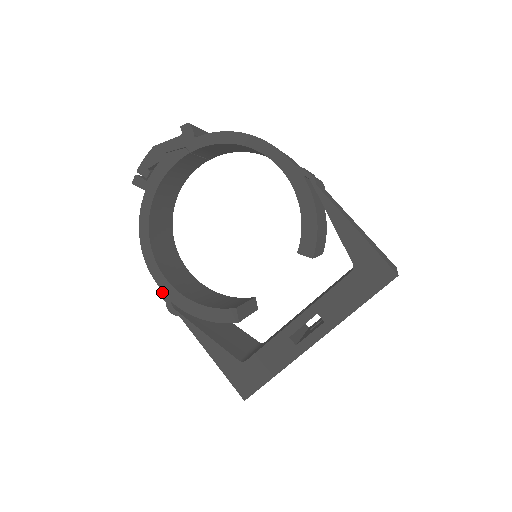
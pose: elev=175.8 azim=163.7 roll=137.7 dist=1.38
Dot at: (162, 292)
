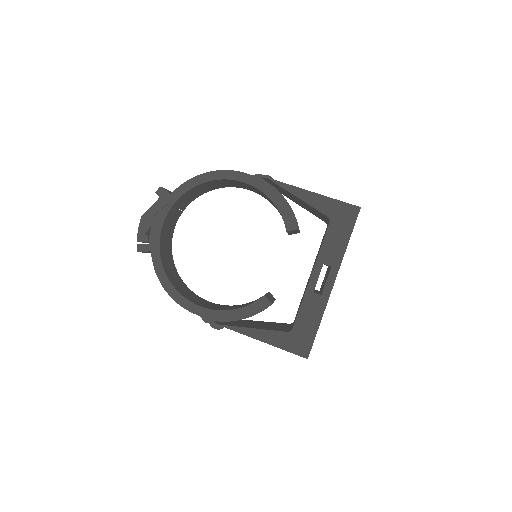
Dot at: (202, 318)
